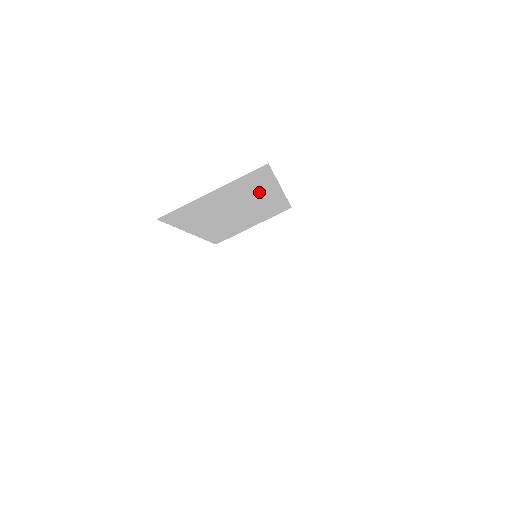
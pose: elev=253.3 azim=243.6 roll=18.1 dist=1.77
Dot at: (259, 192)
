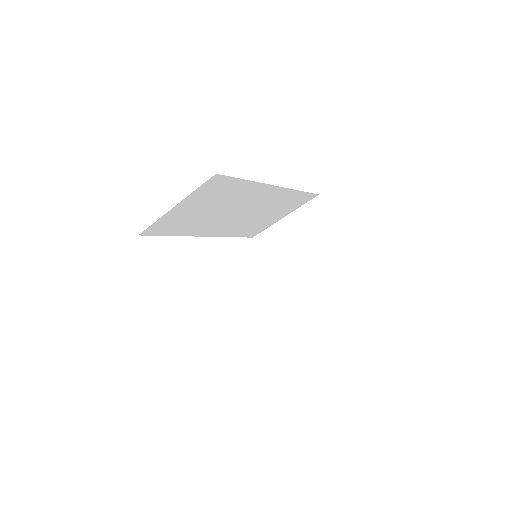
Dot at: (244, 194)
